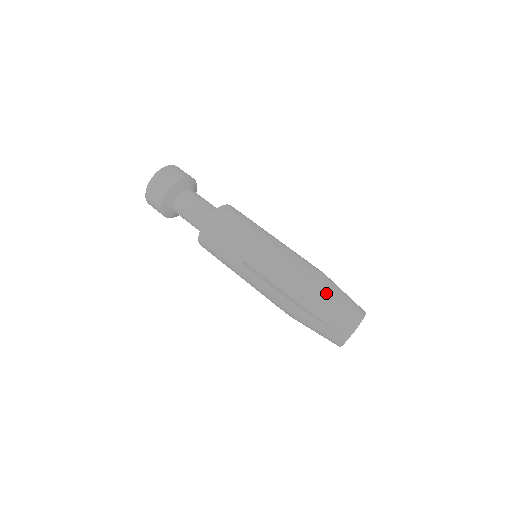
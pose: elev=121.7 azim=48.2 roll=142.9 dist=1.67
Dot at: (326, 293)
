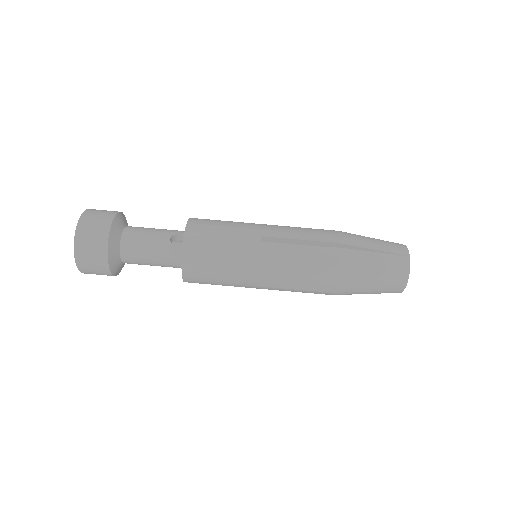
Dot at: (364, 267)
